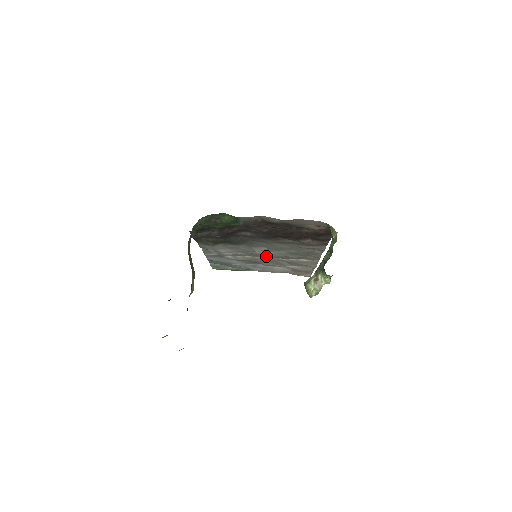
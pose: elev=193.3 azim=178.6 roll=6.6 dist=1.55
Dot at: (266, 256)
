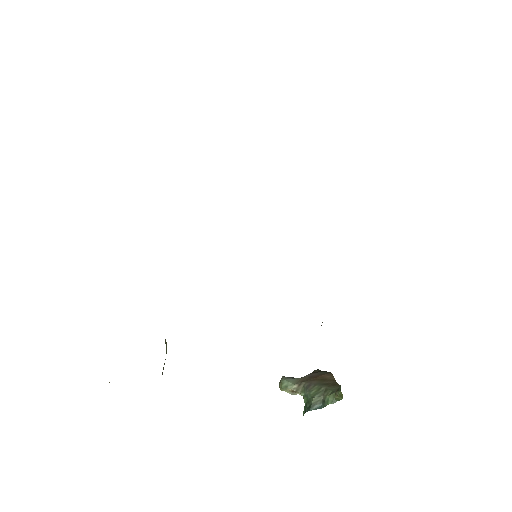
Dot at: occluded
